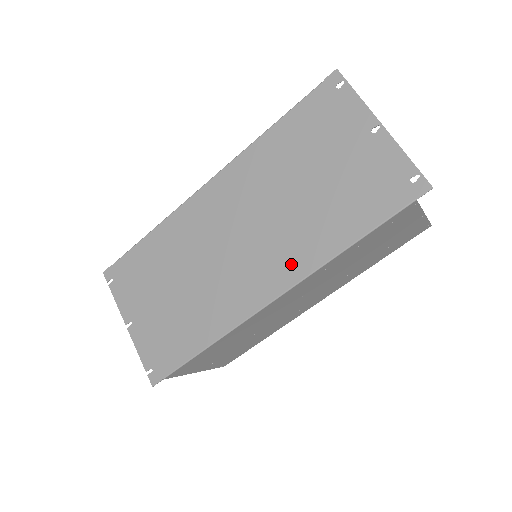
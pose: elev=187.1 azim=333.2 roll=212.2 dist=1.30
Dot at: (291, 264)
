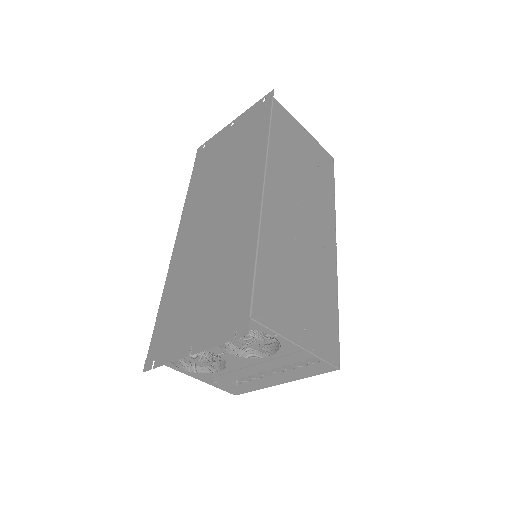
Dot at: (253, 172)
